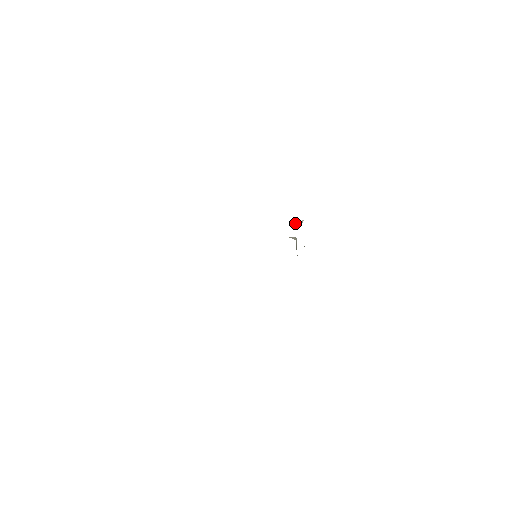
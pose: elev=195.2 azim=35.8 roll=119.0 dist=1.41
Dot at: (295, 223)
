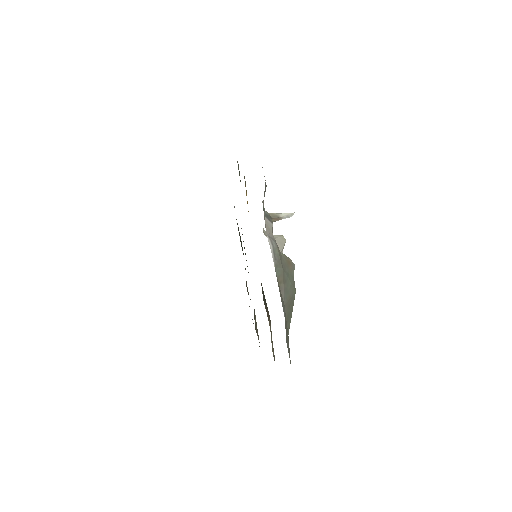
Dot at: (271, 215)
